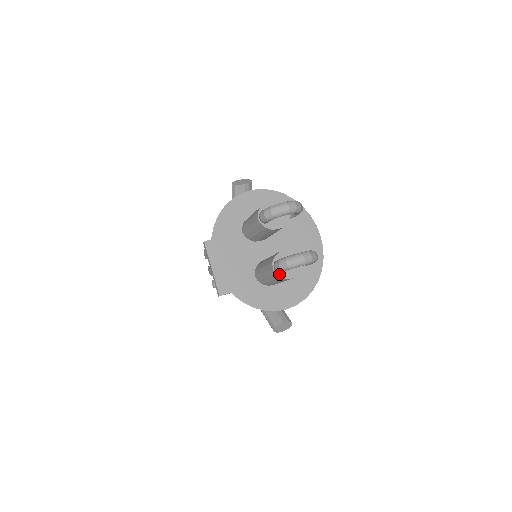
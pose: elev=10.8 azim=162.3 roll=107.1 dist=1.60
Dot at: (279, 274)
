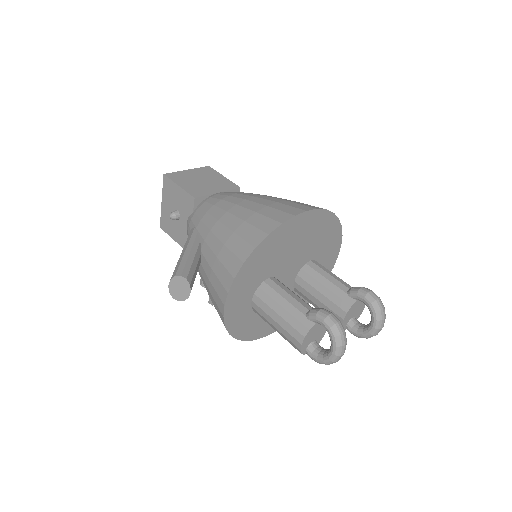
Dot at: occluded
